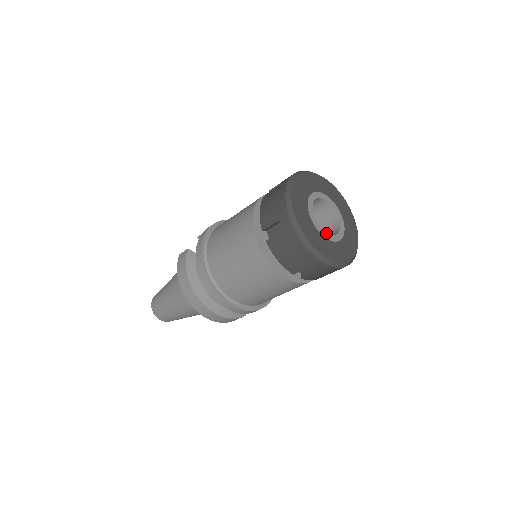
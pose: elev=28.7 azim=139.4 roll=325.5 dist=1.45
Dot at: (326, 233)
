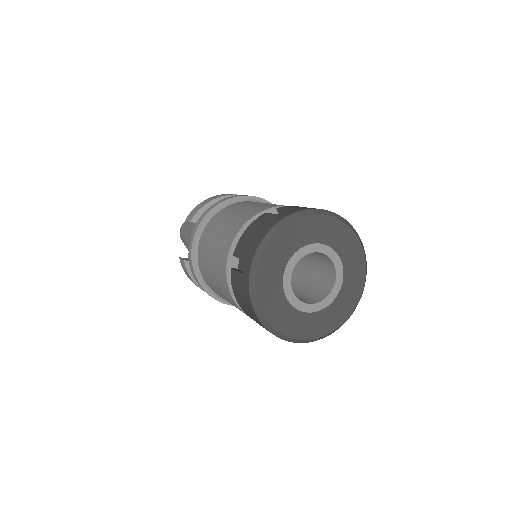
Dot at: (319, 303)
